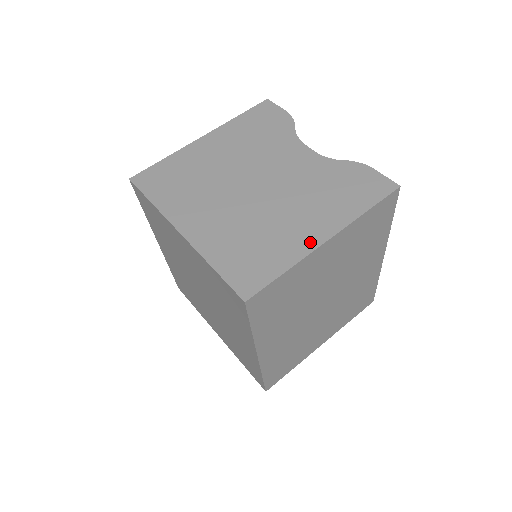
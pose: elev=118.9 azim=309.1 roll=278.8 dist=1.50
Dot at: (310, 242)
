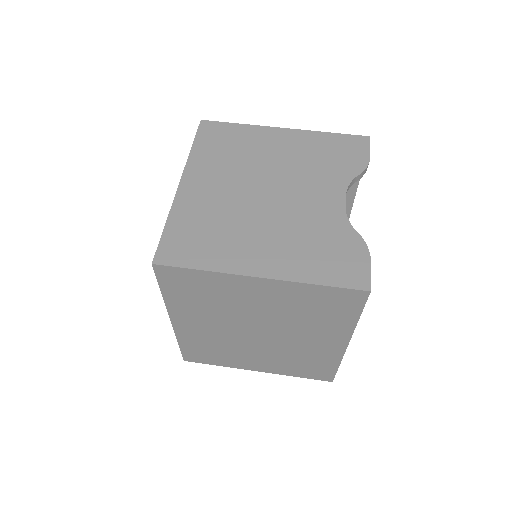
Dot at: (245, 266)
